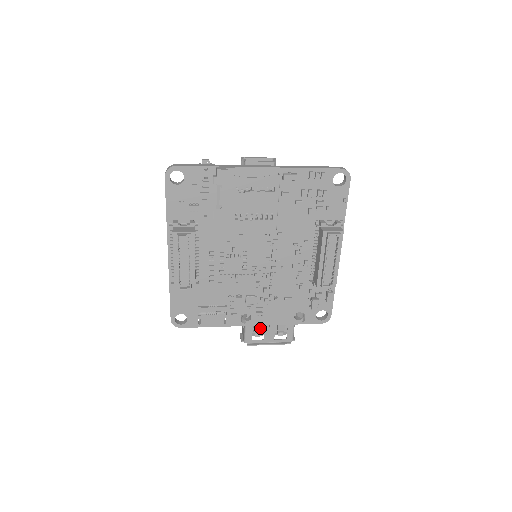
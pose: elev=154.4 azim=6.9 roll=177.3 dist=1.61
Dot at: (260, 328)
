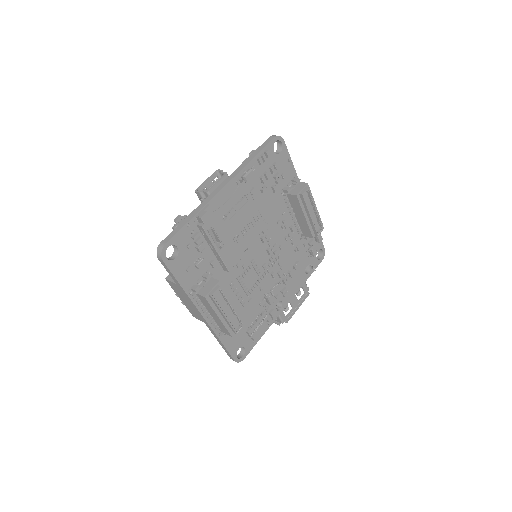
Dot at: occluded
